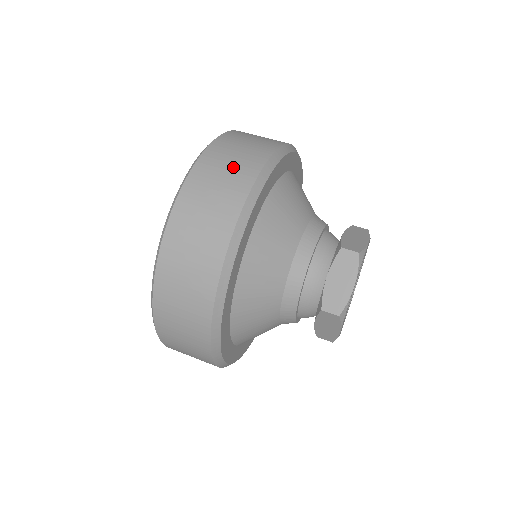
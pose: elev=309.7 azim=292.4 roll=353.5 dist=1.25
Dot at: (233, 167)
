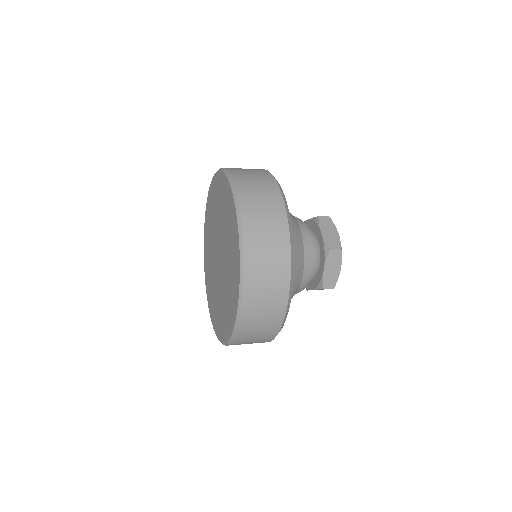
Dot at: occluded
